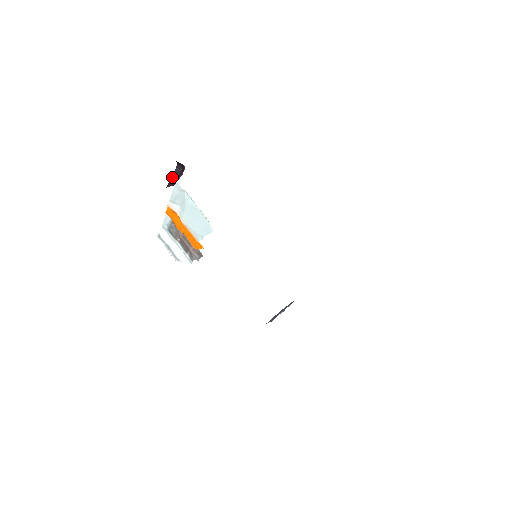
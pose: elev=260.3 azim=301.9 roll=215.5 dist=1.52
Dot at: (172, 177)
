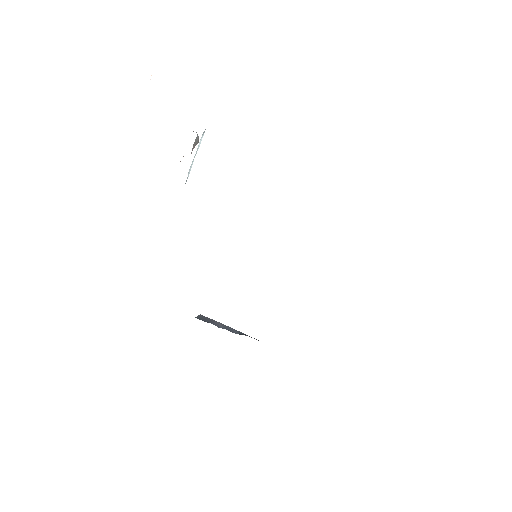
Dot at: occluded
